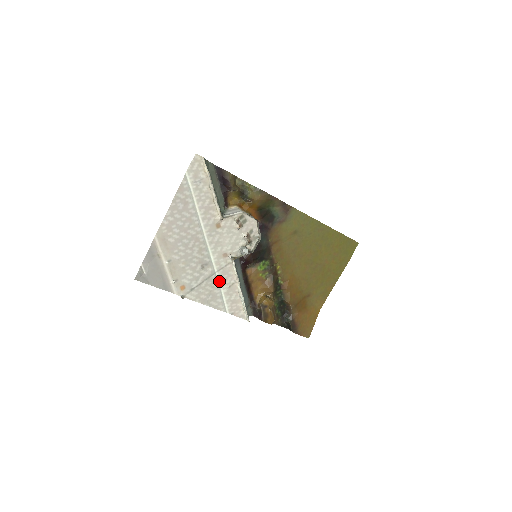
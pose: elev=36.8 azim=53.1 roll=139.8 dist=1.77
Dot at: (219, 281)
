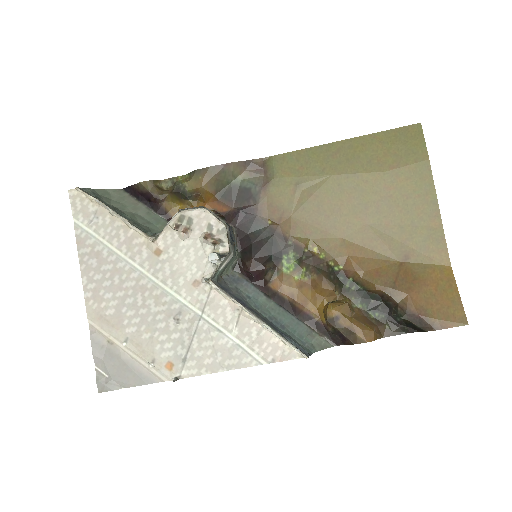
Dot at: (216, 325)
